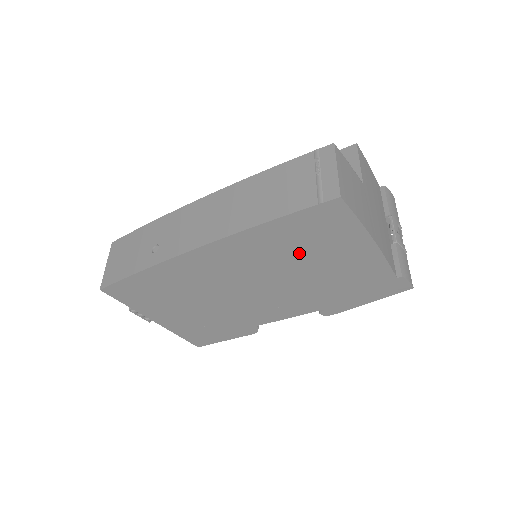
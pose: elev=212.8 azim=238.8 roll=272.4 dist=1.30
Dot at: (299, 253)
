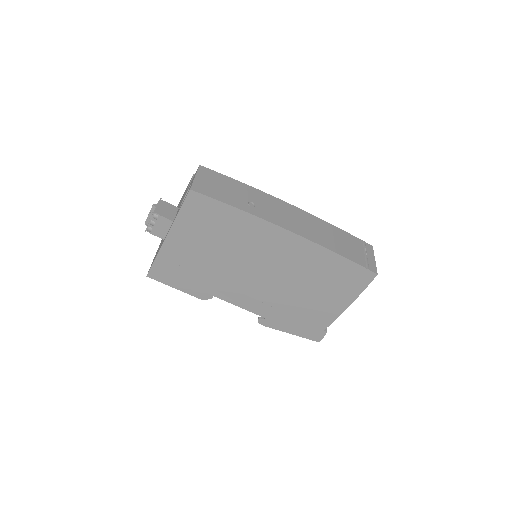
Dot at: (318, 280)
